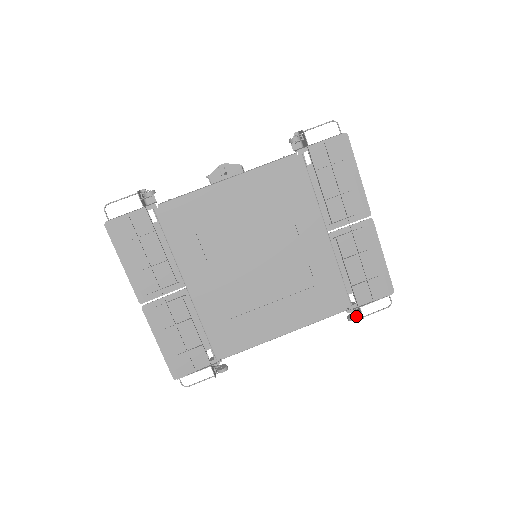
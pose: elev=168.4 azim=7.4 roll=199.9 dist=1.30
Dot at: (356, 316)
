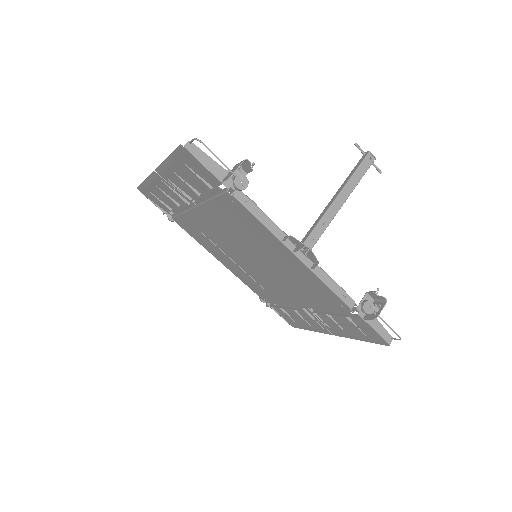
Dot at: (264, 302)
